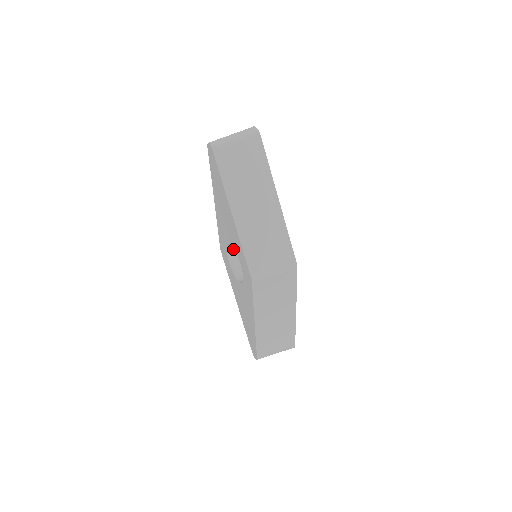
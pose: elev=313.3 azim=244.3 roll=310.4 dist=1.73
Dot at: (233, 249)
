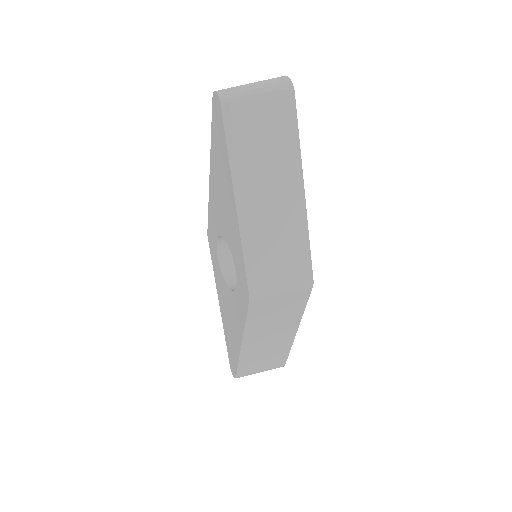
Dot at: occluded
